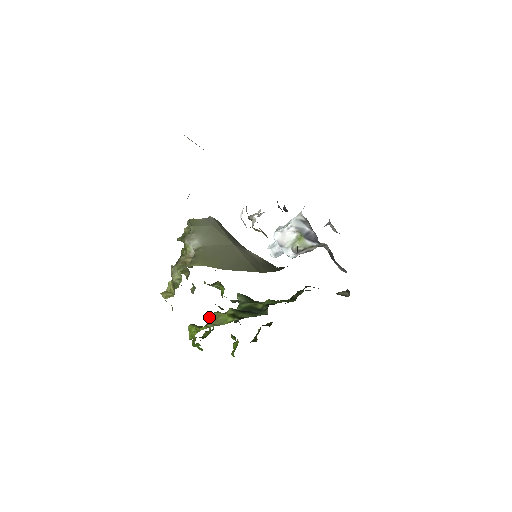
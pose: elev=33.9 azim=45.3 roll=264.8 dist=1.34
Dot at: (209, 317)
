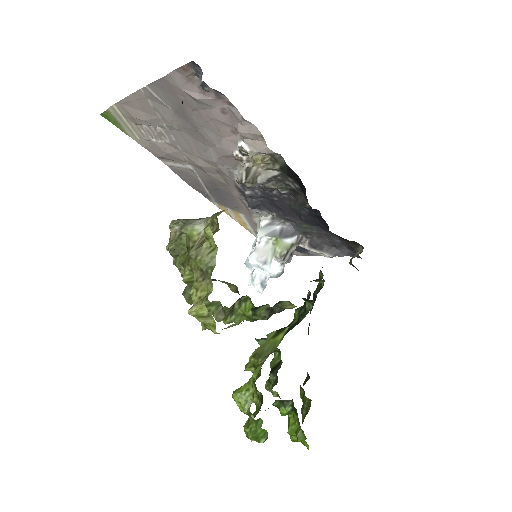
Dot at: (251, 362)
